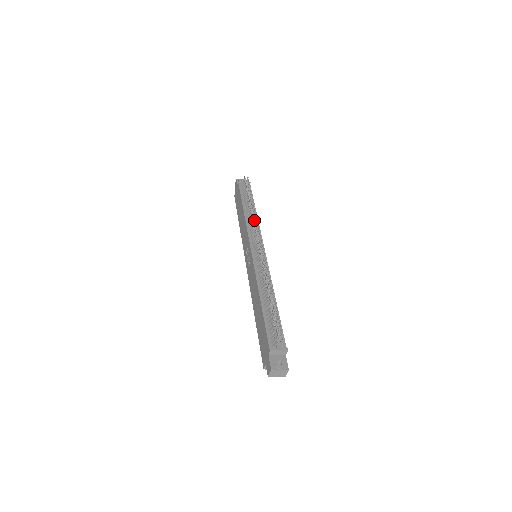
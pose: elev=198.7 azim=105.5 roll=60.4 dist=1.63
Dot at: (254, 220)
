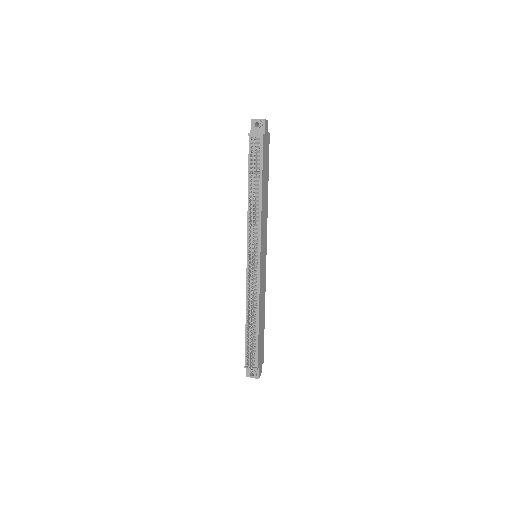
Dot at: (248, 226)
